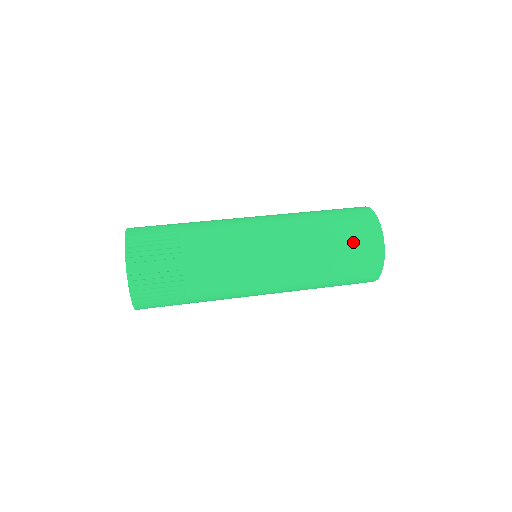
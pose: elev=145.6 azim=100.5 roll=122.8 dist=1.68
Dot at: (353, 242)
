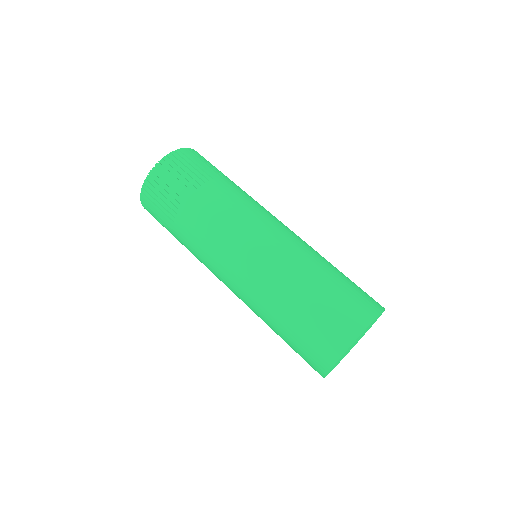
Dot at: occluded
